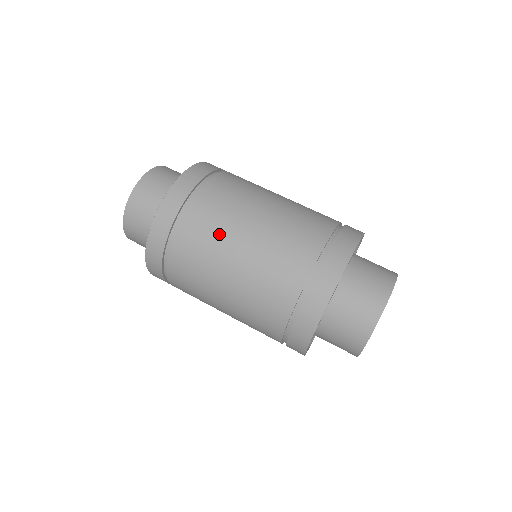
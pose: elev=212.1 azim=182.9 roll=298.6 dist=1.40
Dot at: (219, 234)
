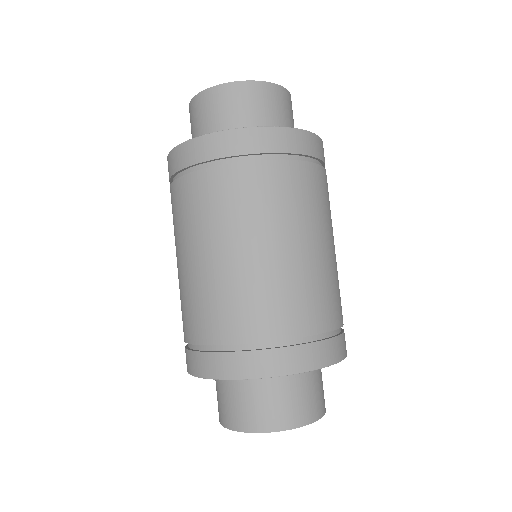
Dot at: (186, 228)
